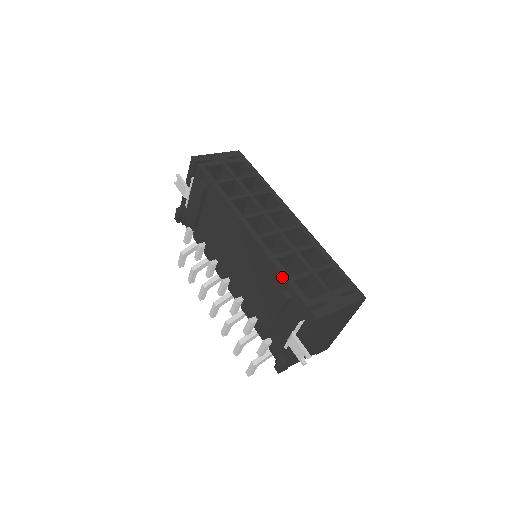
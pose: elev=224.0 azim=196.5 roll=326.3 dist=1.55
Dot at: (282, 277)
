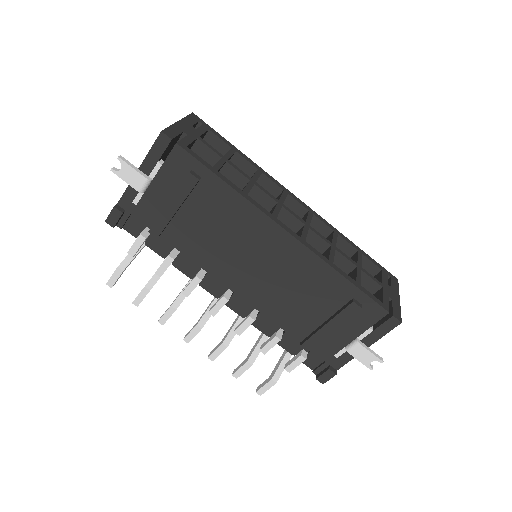
Dot at: (350, 285)
